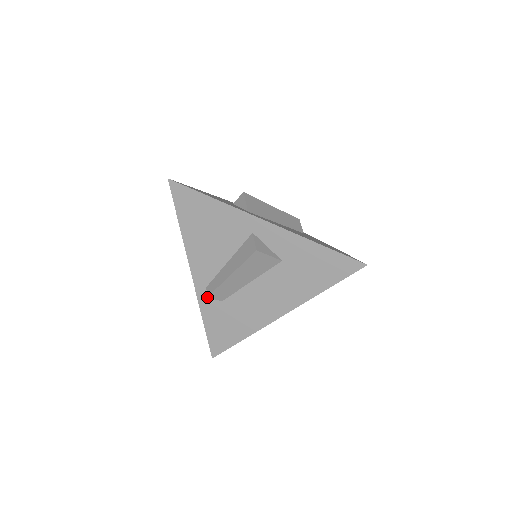
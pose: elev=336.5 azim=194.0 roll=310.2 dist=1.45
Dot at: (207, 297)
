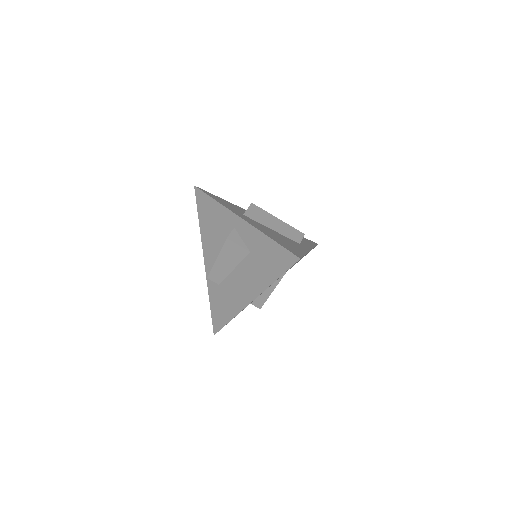
Dot at: occluded
